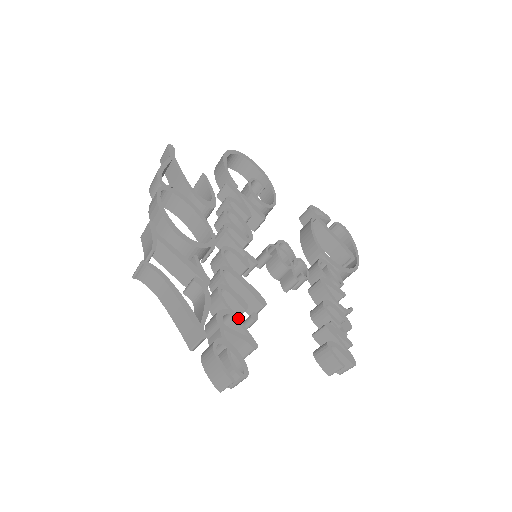
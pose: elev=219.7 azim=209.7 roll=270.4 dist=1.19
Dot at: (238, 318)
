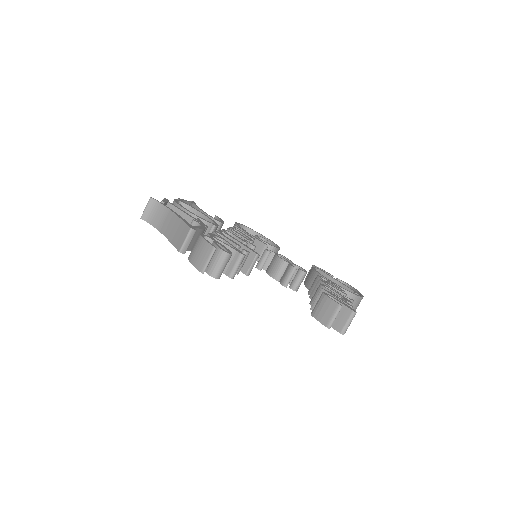
Dot at: (229, 243)
